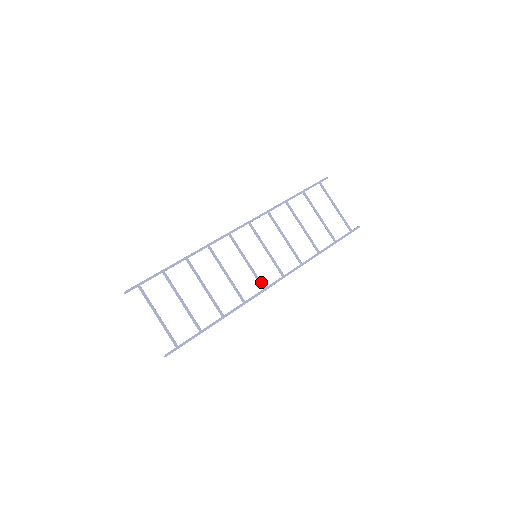
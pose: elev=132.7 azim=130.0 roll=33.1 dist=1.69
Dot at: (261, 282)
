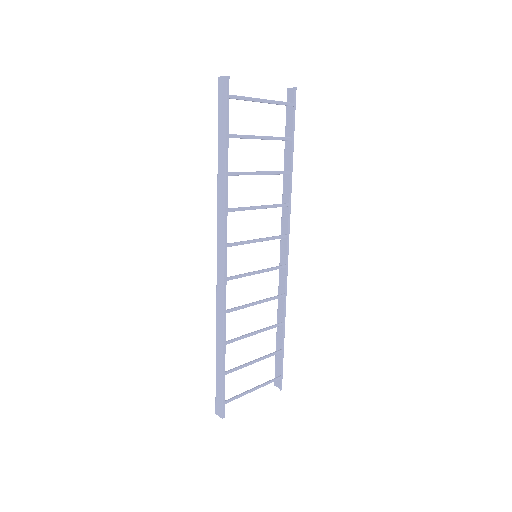
Dot at: (280, 267)
